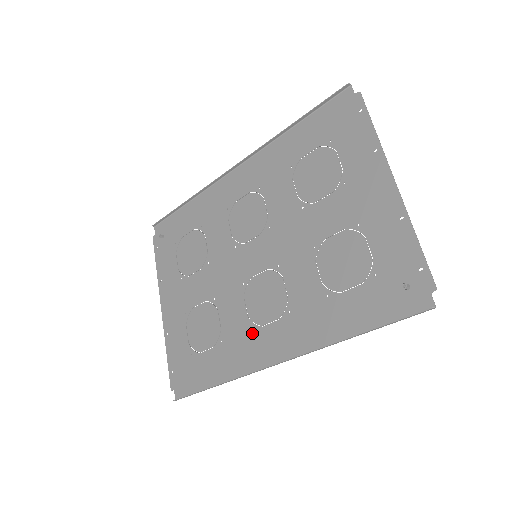
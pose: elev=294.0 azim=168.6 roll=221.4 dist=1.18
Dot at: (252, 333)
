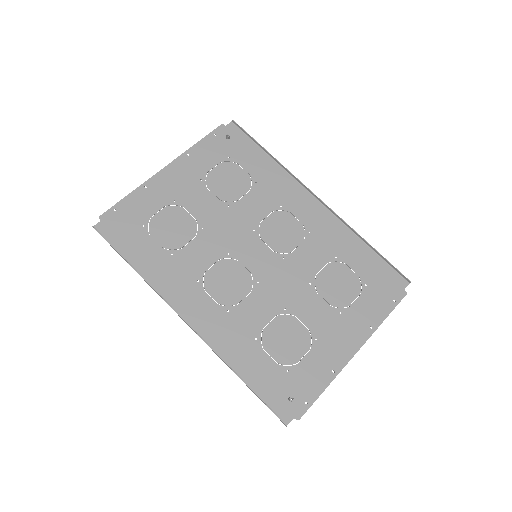
Dot at: (195, 283)
